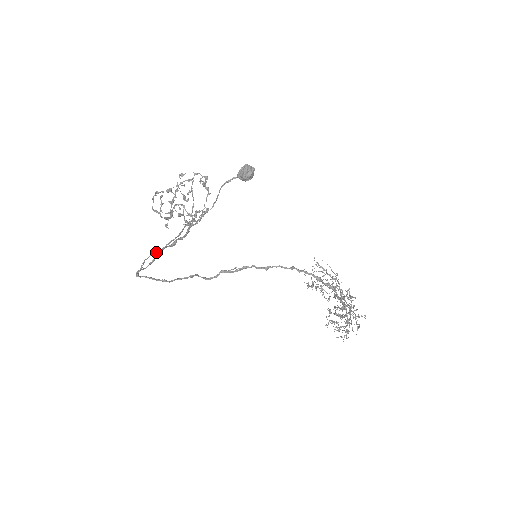
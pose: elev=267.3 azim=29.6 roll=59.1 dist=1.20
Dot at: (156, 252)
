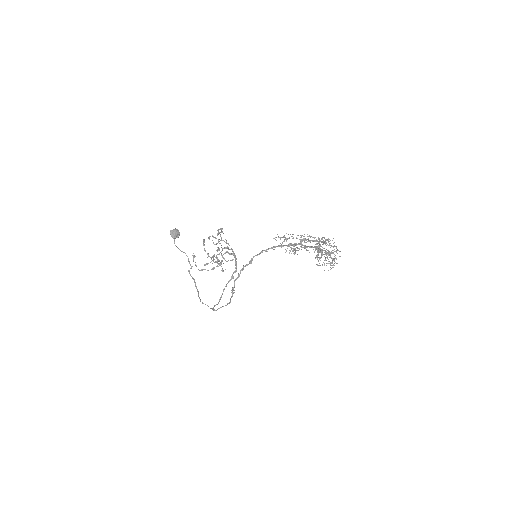
Dot at: (198, 295)
